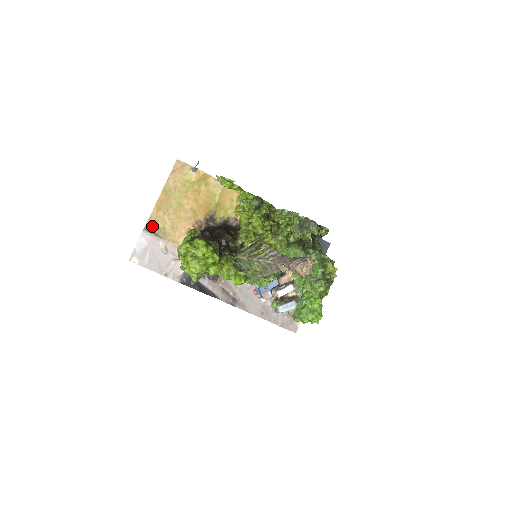
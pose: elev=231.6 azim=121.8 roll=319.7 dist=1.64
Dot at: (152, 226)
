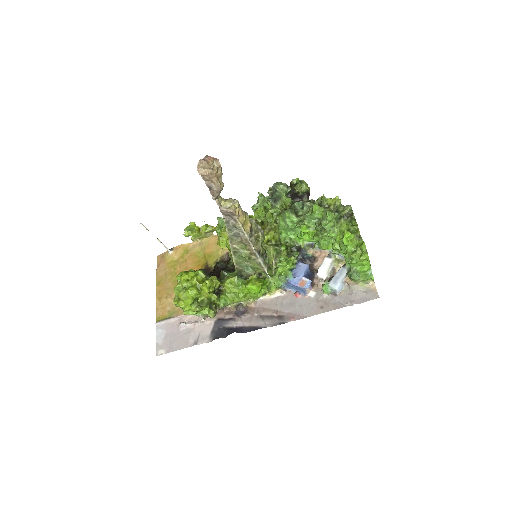
Dot at: (162, 315)
